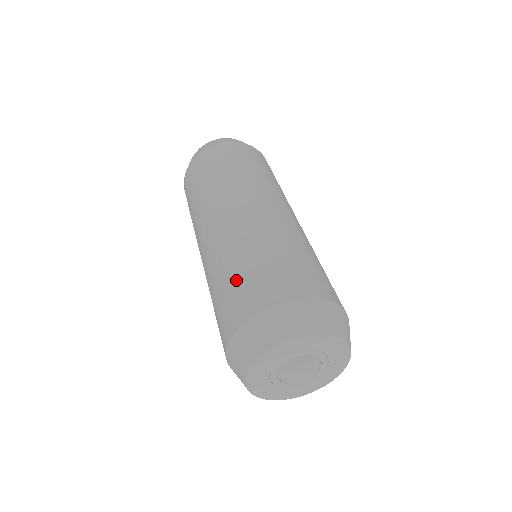
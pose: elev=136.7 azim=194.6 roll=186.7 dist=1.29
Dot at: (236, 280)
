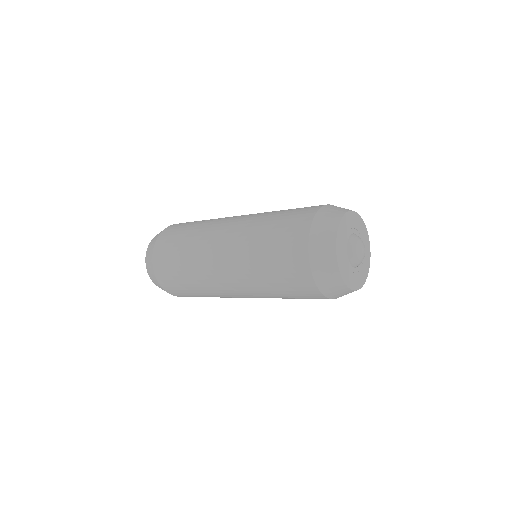
Dot at: (287, 212)
